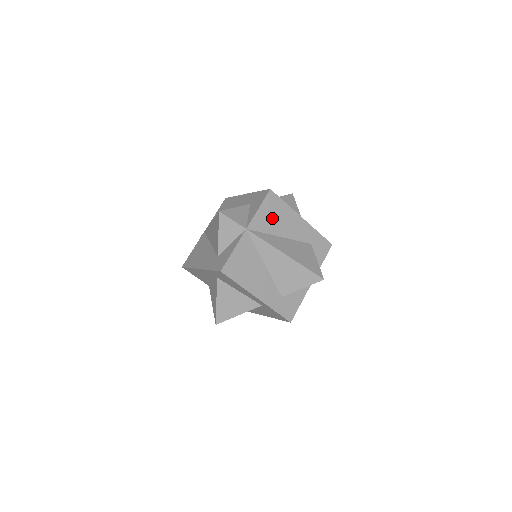
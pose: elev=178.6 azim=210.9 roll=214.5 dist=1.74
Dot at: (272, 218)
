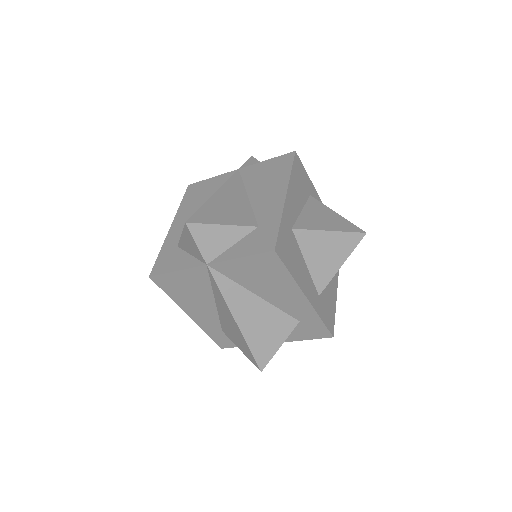
Dot at: (256, 275)
